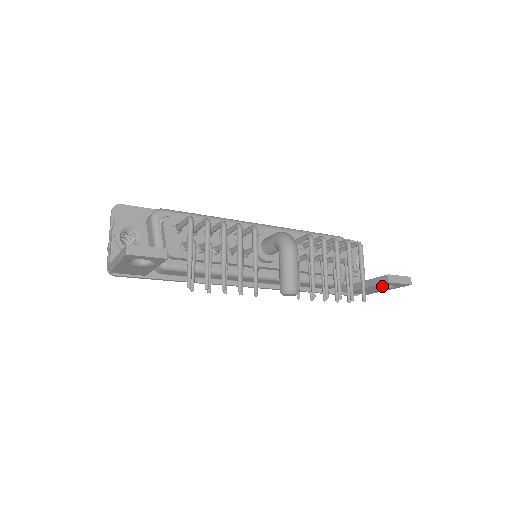
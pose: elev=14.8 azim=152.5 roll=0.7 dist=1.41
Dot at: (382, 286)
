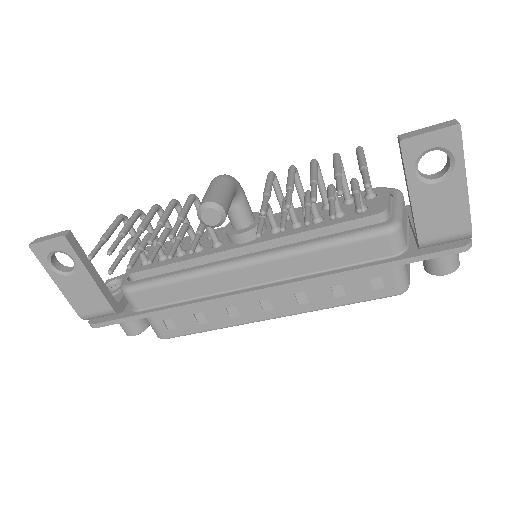
Dot at: (439, 177)
